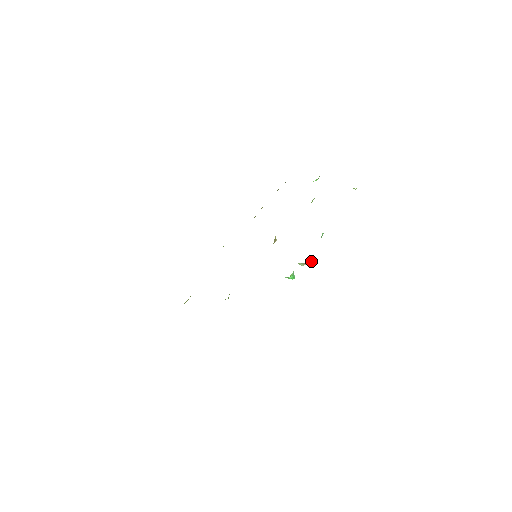
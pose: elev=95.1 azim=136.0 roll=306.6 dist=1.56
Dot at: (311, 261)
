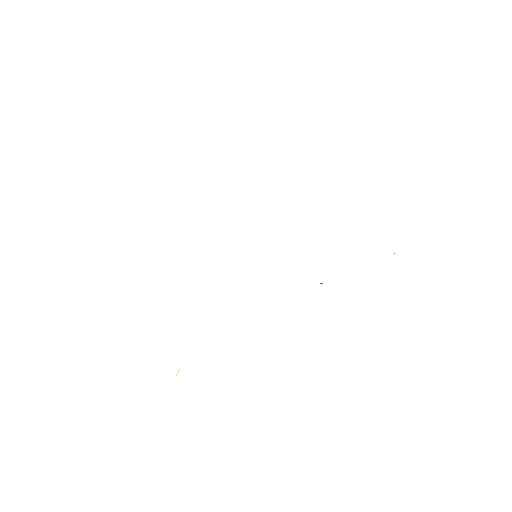
Dot at: occluded
